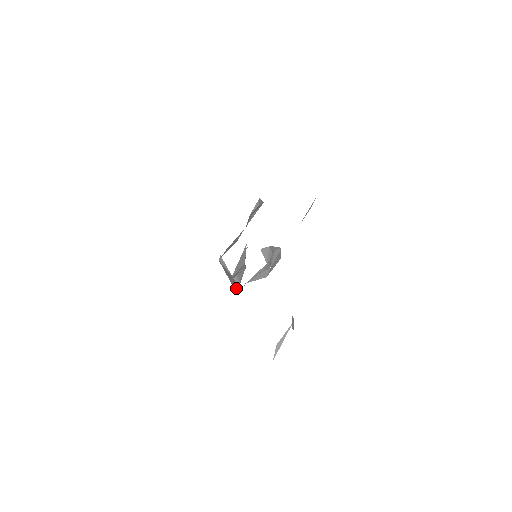
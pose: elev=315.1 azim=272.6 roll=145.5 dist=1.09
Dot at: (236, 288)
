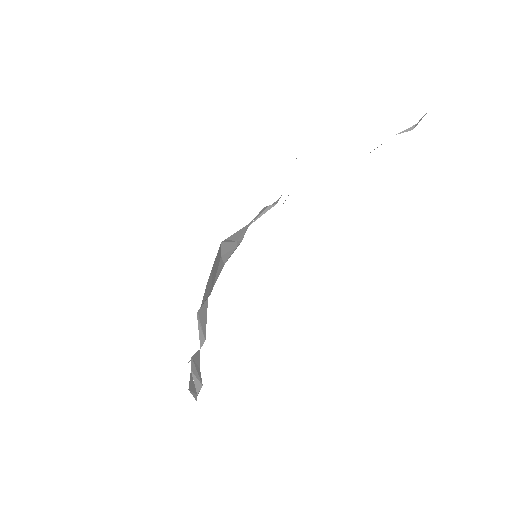
Dot at: occluded
